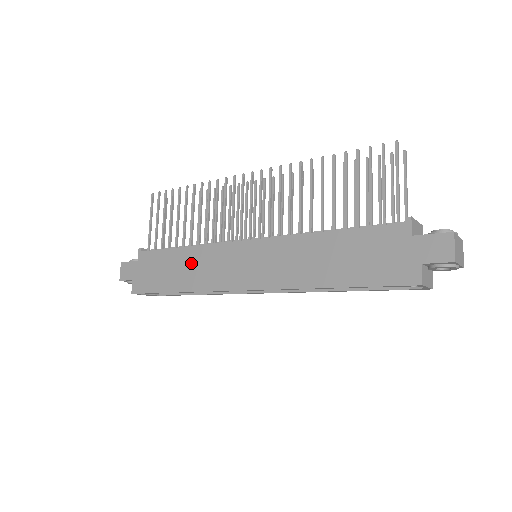
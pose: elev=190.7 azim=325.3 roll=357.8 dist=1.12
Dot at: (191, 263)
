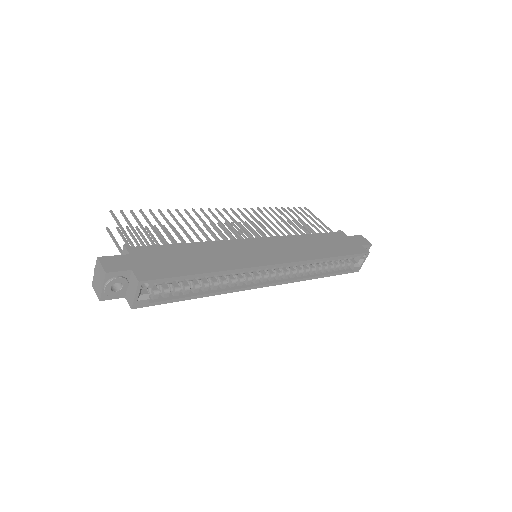
Dot at: (211, 252)
